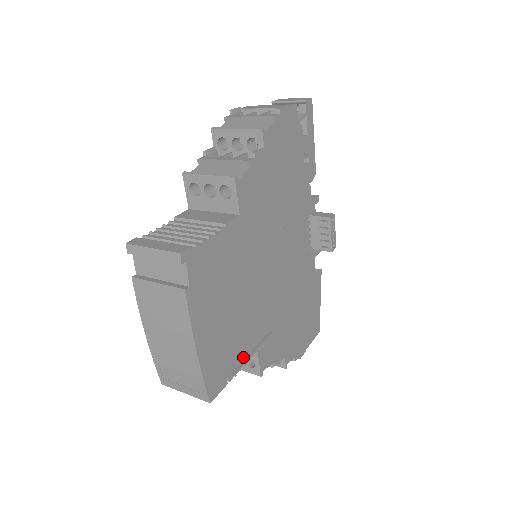
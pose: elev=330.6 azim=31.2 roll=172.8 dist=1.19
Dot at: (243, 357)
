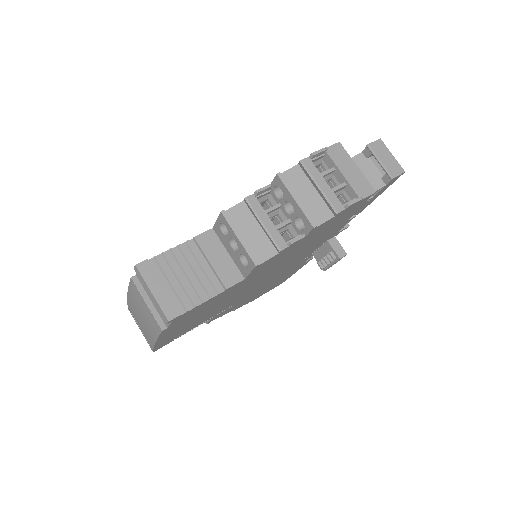
Dot at: (196, 326)
